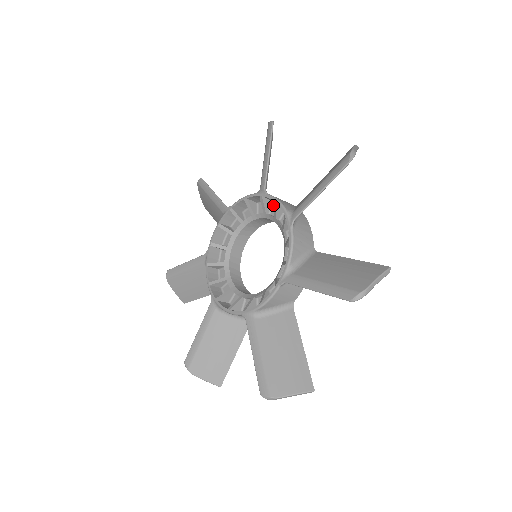
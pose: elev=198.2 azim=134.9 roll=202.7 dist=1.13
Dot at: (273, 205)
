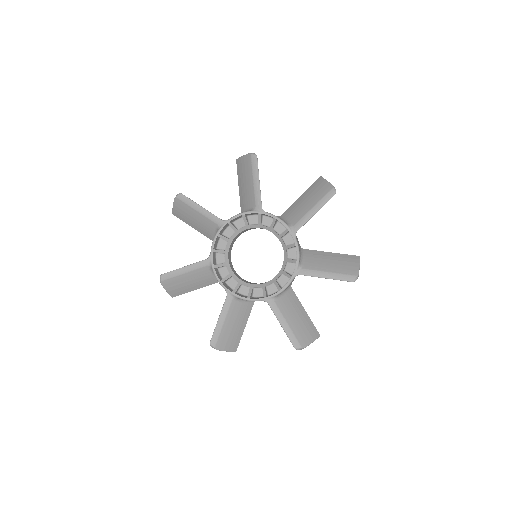
Dot at: (264, 218)
